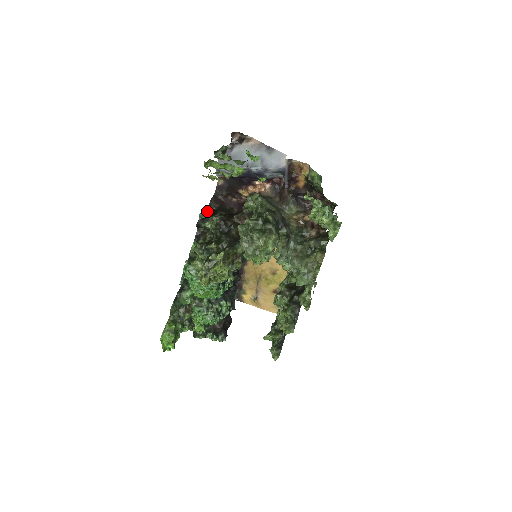
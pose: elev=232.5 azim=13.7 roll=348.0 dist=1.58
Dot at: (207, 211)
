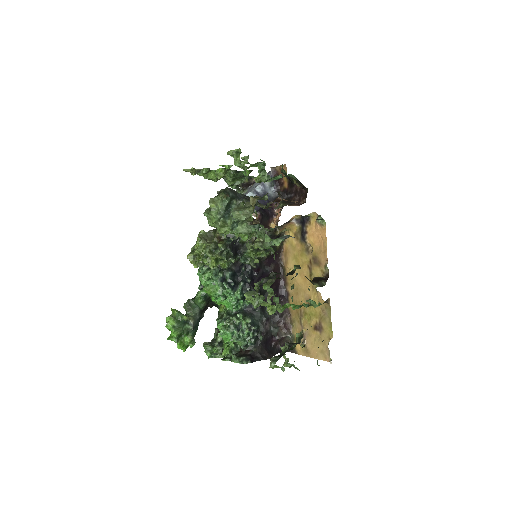
Dot at: occluded
